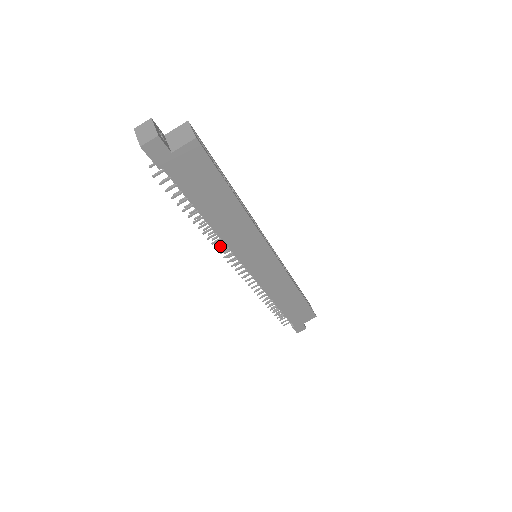
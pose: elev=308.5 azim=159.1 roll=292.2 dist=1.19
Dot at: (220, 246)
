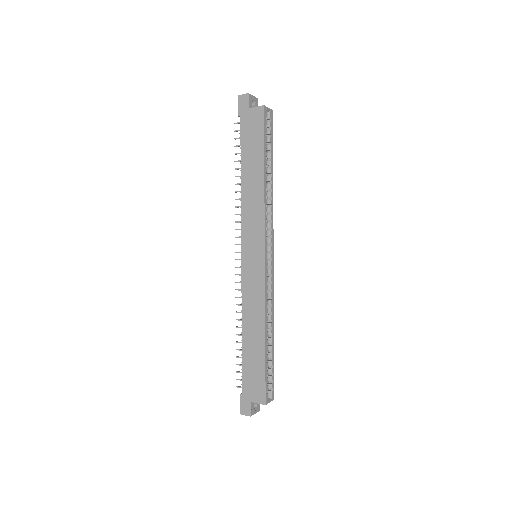
Dot at: (238, 214)
